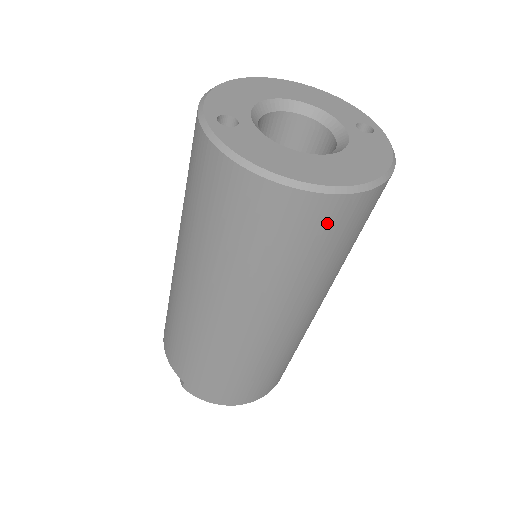
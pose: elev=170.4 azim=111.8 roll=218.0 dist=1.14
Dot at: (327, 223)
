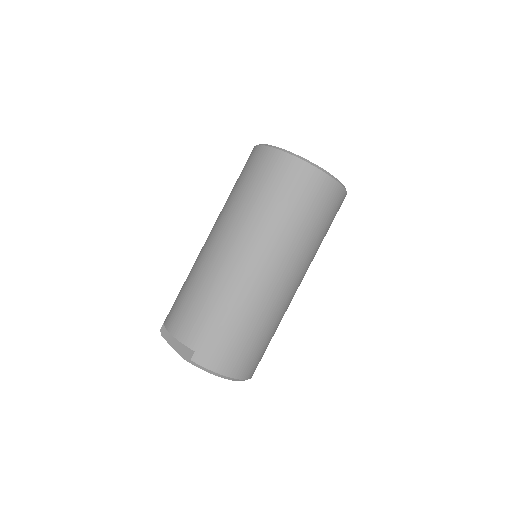
Dot at: (329, 199)
